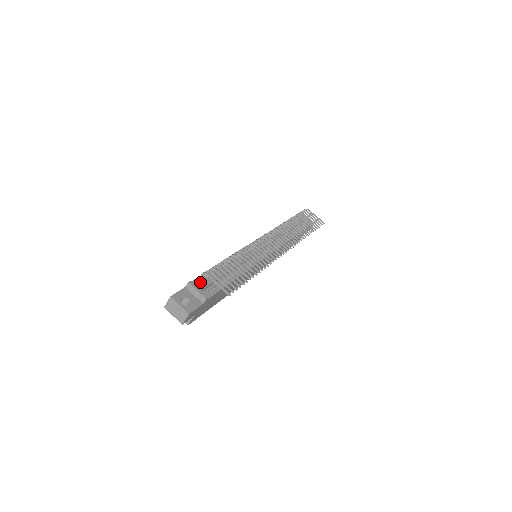
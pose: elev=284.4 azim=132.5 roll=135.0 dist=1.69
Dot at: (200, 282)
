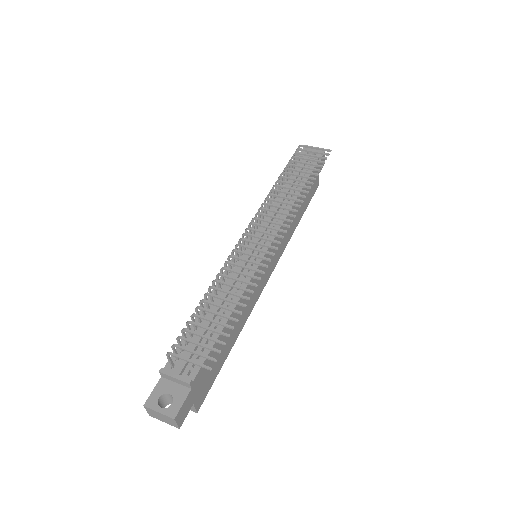
Dot at: (177, 359)
